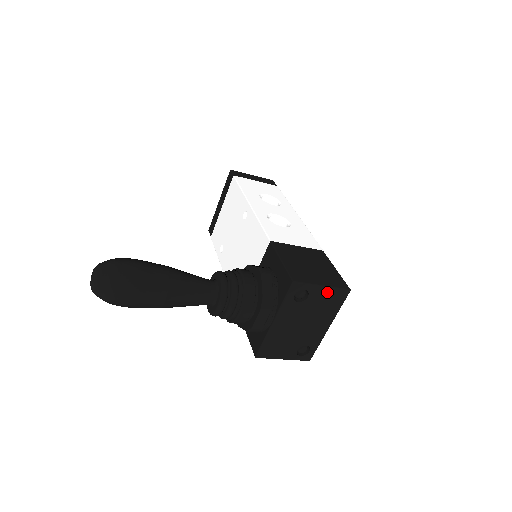
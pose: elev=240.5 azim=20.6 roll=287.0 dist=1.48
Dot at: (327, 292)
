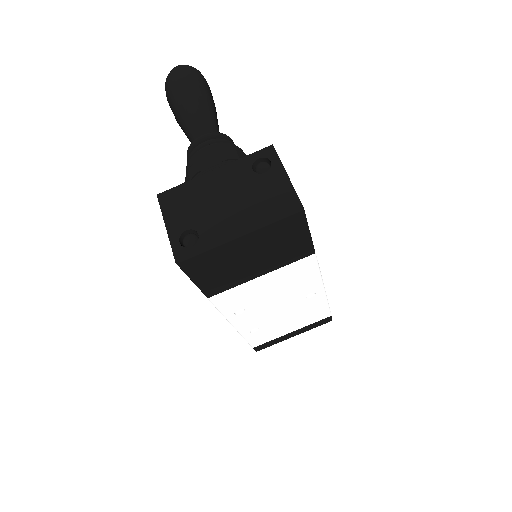
Dot at: (283, 186)
